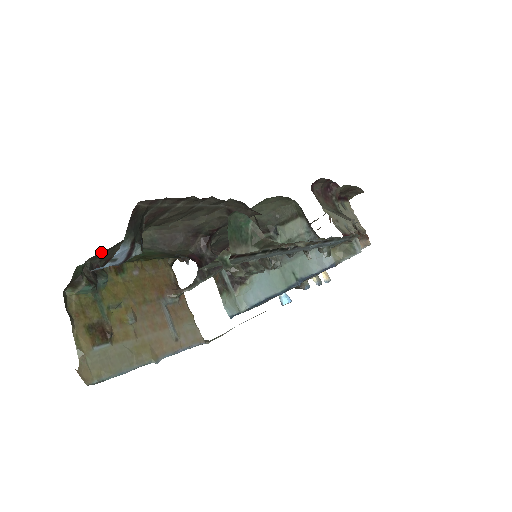
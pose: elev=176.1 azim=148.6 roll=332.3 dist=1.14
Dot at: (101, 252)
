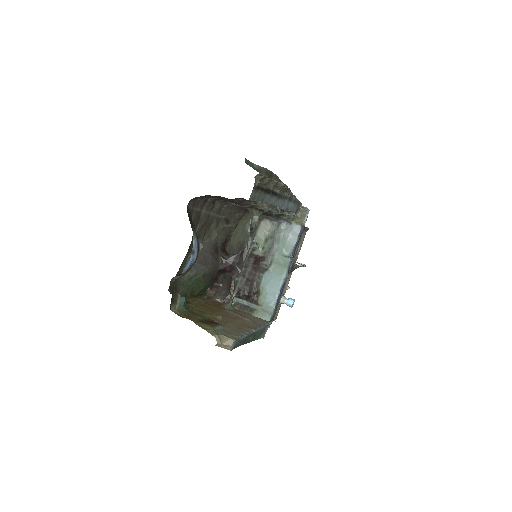
Dot at: occluded
